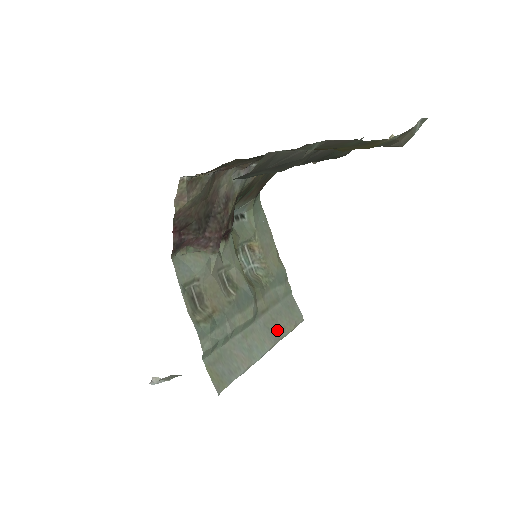
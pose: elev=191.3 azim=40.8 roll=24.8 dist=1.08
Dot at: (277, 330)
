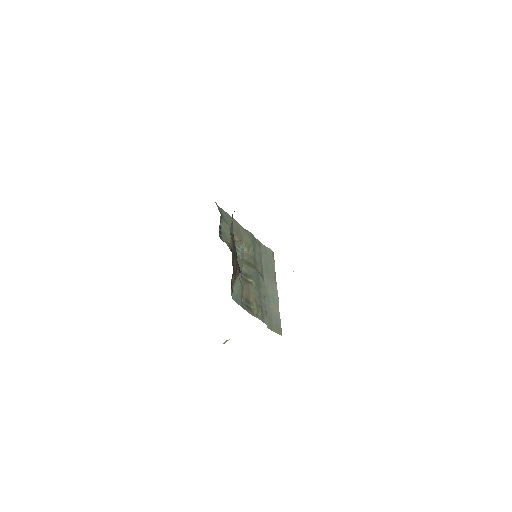
Dot at: (272, 274)
